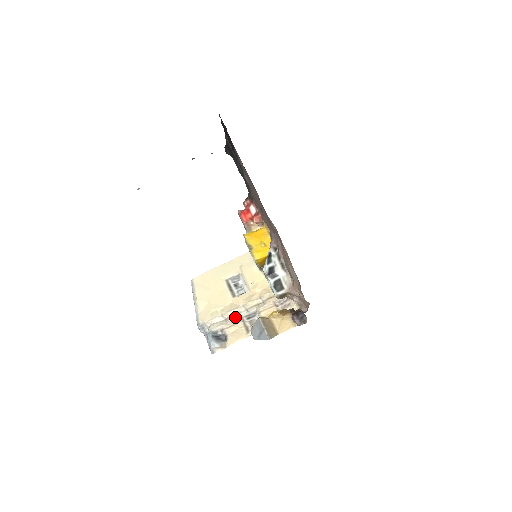
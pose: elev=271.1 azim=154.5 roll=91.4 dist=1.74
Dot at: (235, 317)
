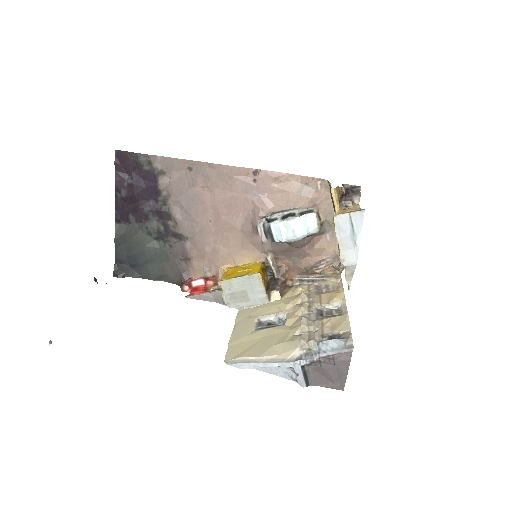
Dot at: (312, 321)
